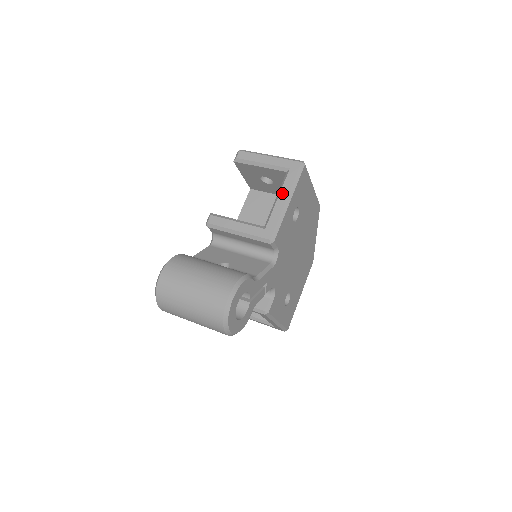
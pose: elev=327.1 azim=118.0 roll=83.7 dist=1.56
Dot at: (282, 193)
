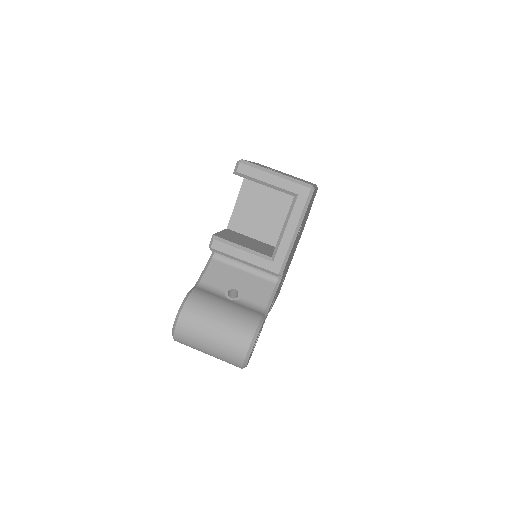
Dot at: (290, 224)
